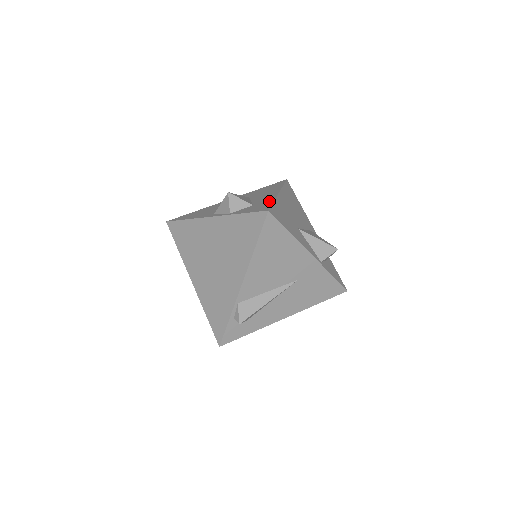
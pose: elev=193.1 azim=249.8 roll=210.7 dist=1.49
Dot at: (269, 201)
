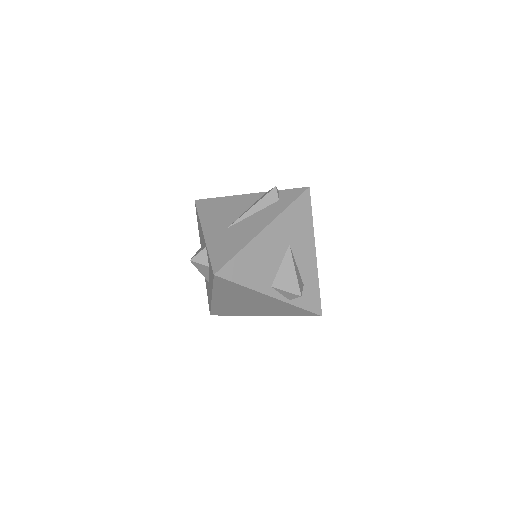
Dot at: (316, 284)
